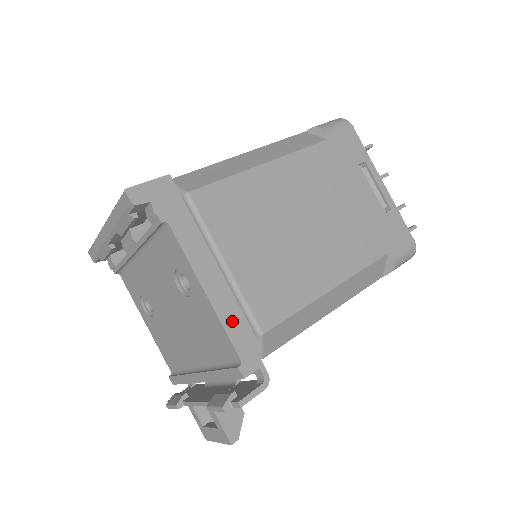
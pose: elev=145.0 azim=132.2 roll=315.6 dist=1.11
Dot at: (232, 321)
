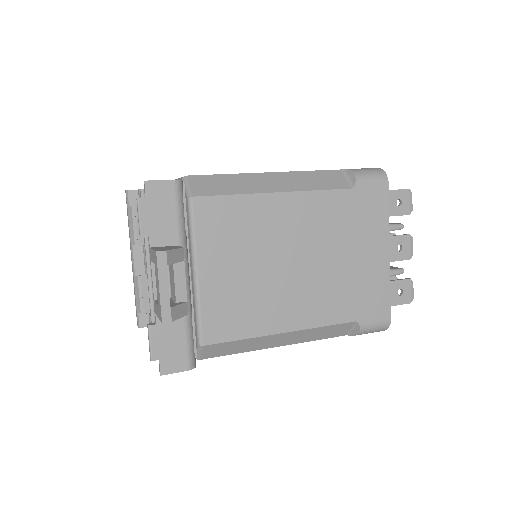
Dot at: occluded
